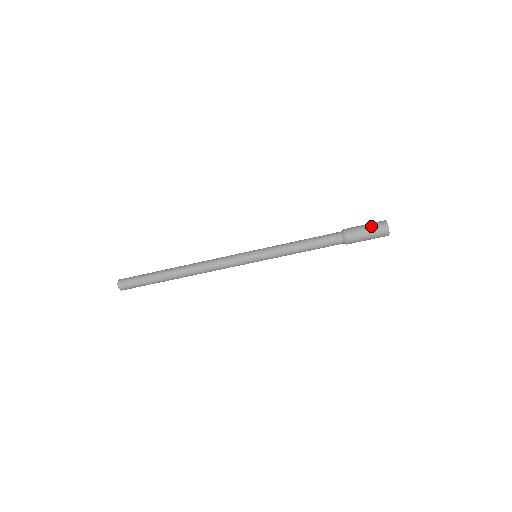
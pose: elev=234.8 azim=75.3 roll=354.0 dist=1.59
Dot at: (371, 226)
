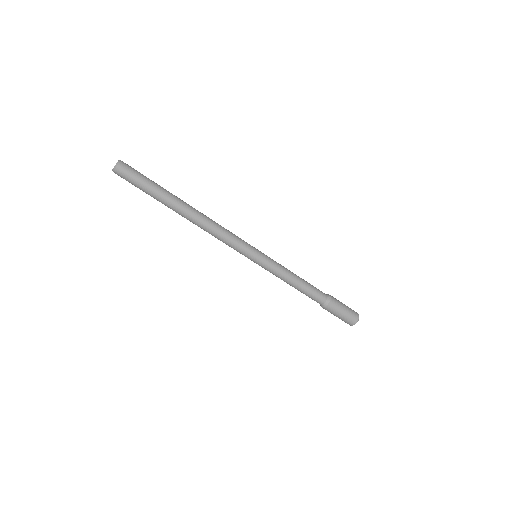
Dot at: (348, 314)
